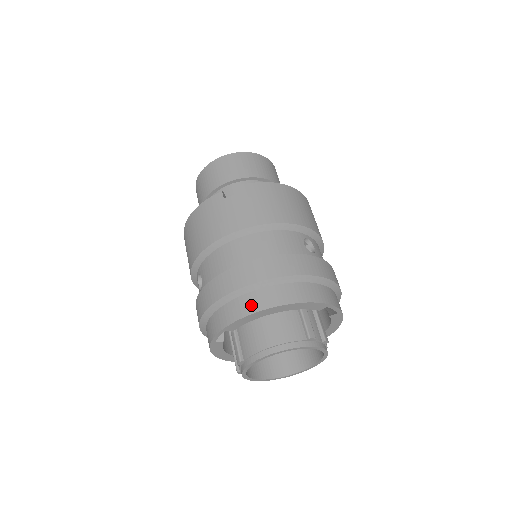
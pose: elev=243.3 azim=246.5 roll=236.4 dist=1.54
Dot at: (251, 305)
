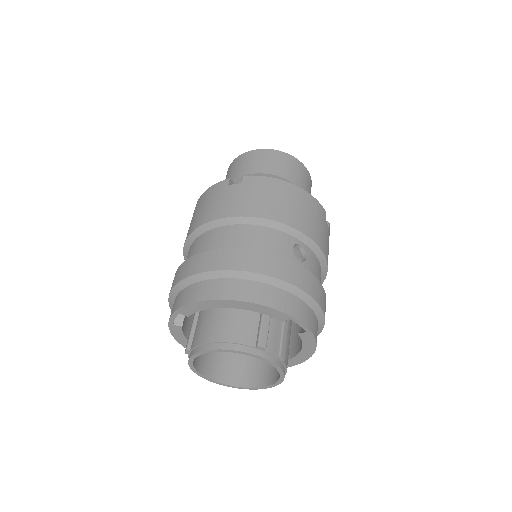
Dot at: (206, 292)
